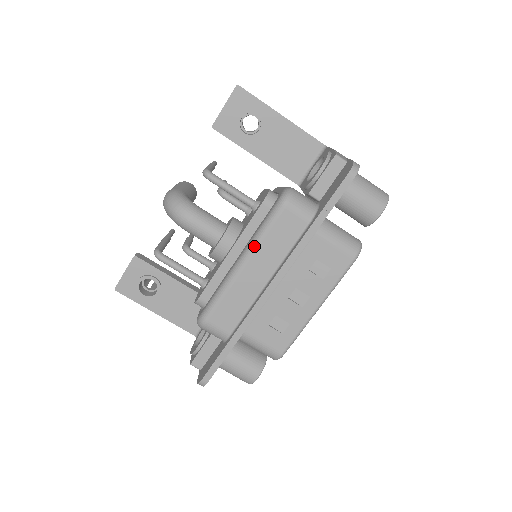
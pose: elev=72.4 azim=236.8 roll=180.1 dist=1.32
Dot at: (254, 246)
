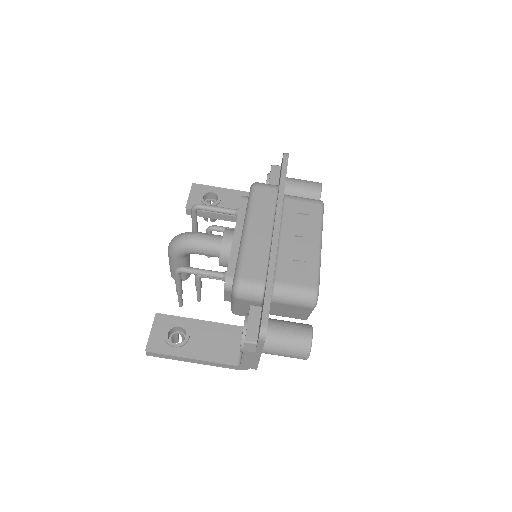
Dot at: (249, 215)
